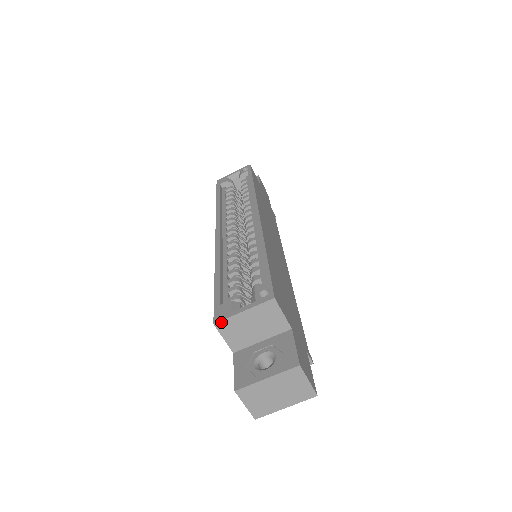
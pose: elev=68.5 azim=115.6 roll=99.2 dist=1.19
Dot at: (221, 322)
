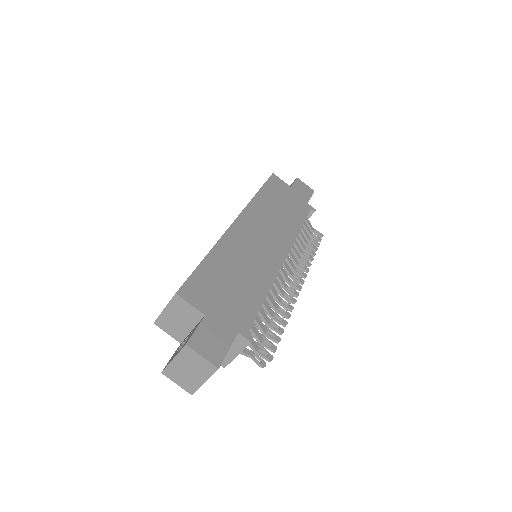
Dot at: (157, 321)
